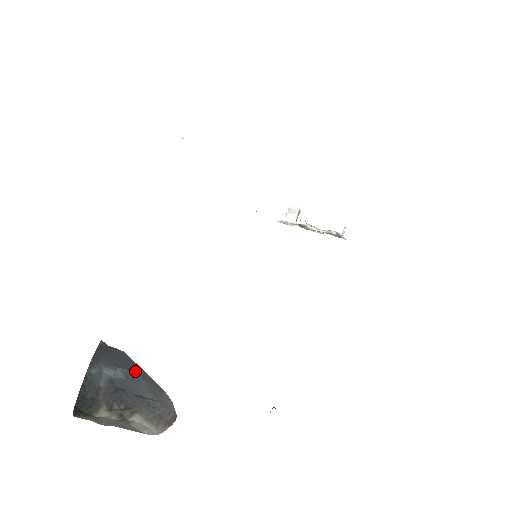
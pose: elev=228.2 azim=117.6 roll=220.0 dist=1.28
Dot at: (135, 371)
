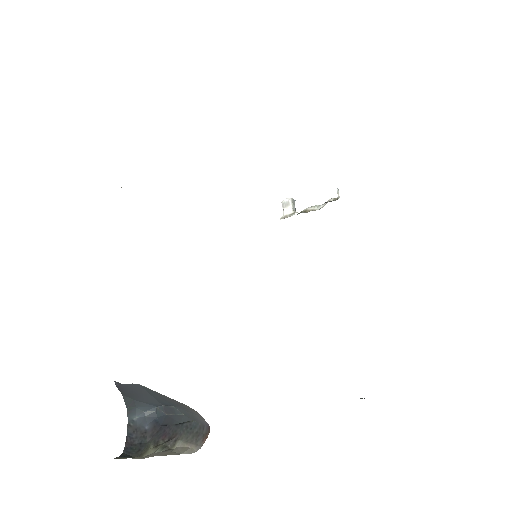
Dot at: (164, 401)
